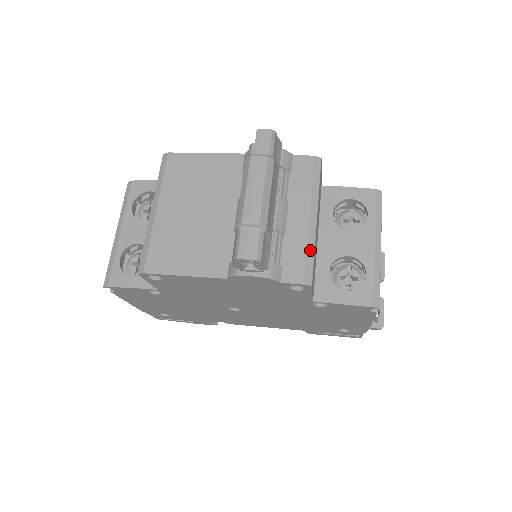
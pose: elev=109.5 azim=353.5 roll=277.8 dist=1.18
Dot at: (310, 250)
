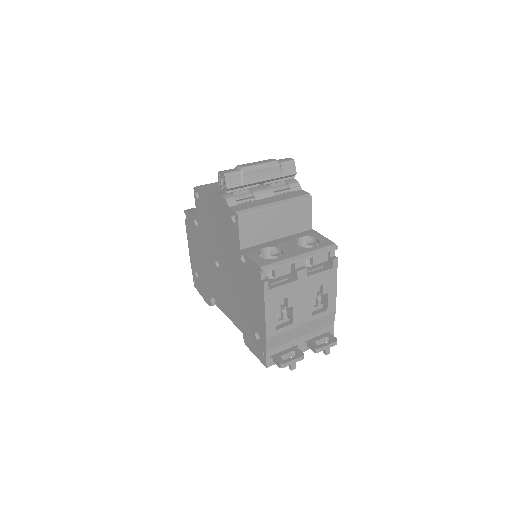
Dot at: (256, 208)
